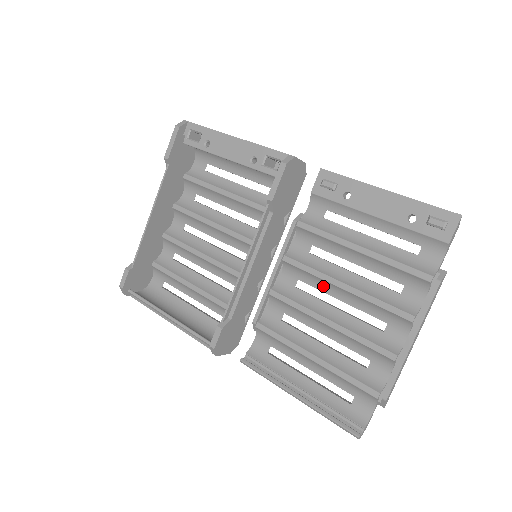
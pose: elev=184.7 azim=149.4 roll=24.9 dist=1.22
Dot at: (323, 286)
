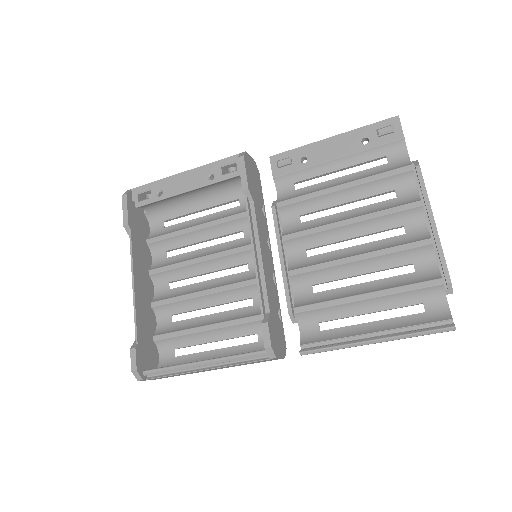
Dot at: (331, 237)
